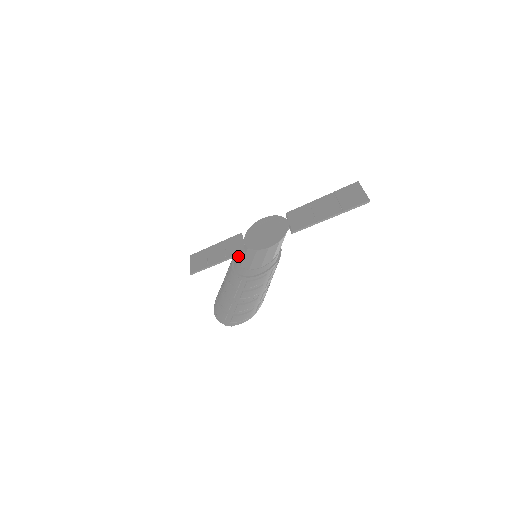
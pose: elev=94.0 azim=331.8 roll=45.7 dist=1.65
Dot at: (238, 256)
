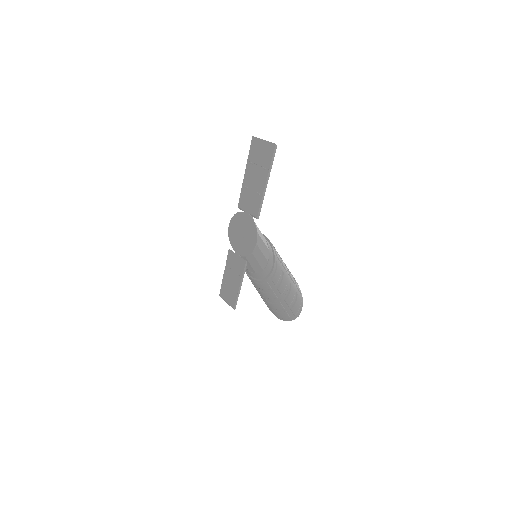
Dot at: (246, 268)
